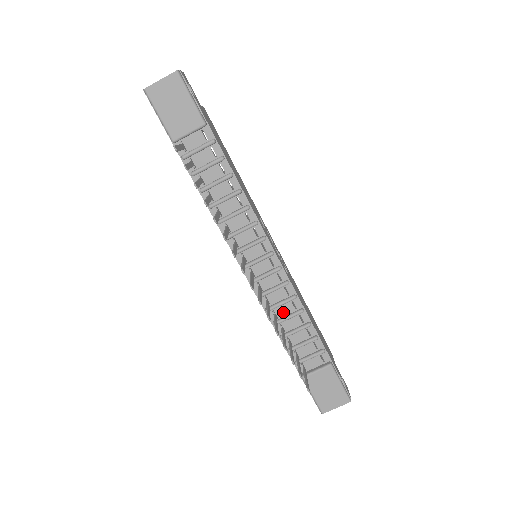
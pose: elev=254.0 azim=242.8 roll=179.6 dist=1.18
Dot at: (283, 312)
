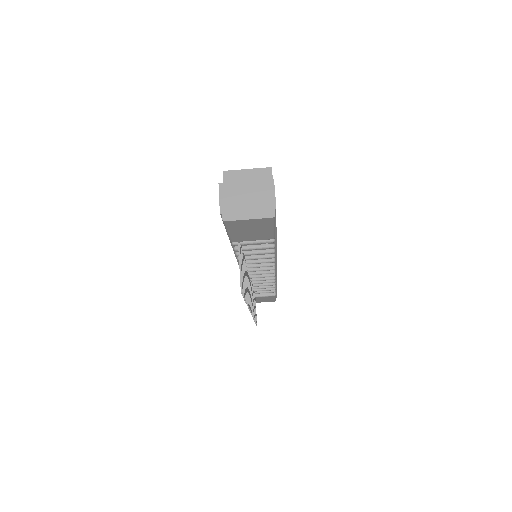
Dot at: occluded
